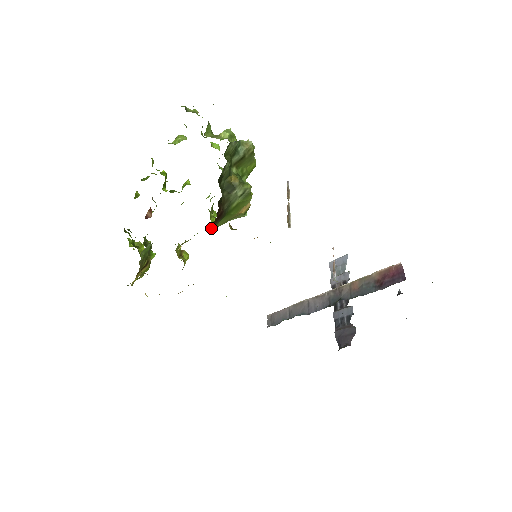
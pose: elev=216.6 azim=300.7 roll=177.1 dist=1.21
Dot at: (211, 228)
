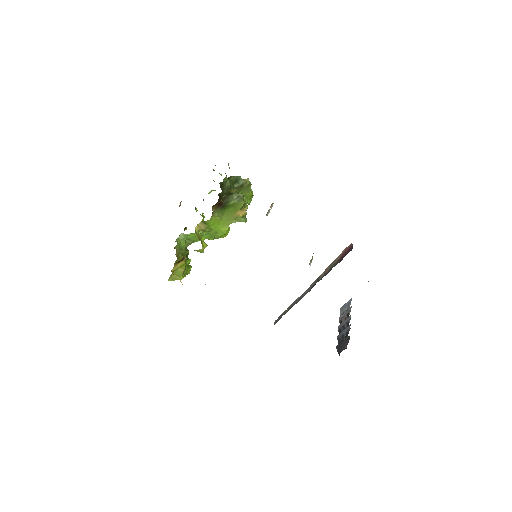
Dot at: (214, 209)
